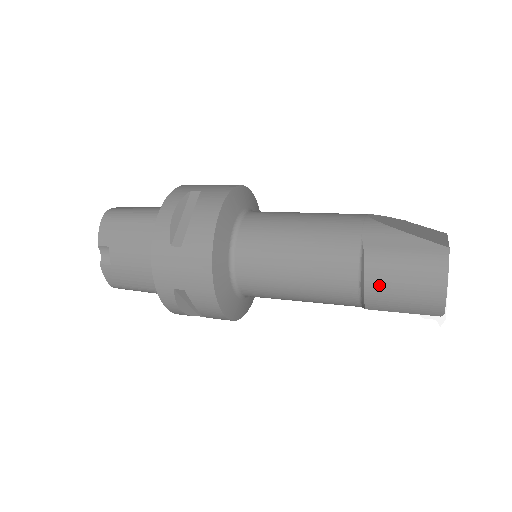
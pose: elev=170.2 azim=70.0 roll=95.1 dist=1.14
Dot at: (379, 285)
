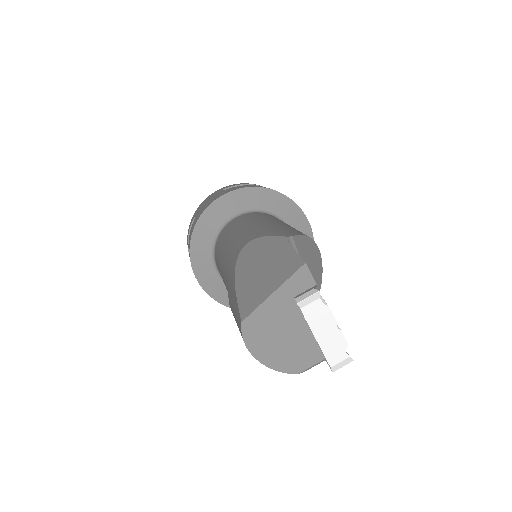
Dot at: occluded
